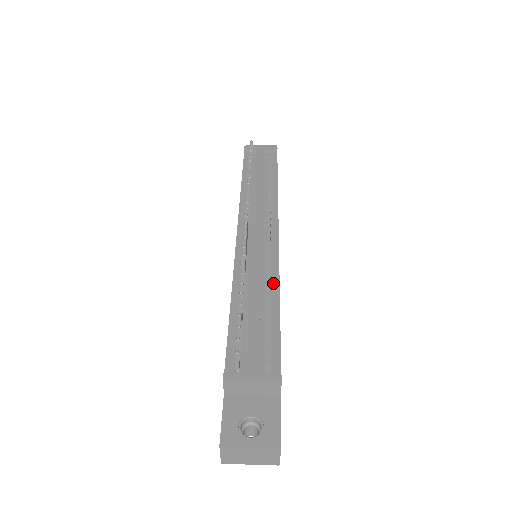
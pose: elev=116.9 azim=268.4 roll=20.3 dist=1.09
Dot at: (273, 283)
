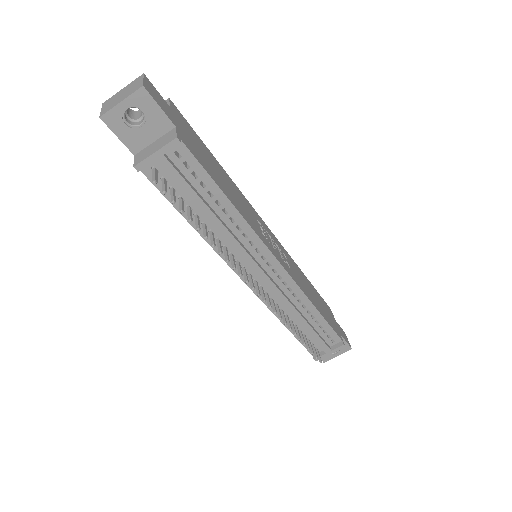
Dot at: (304, 301)
